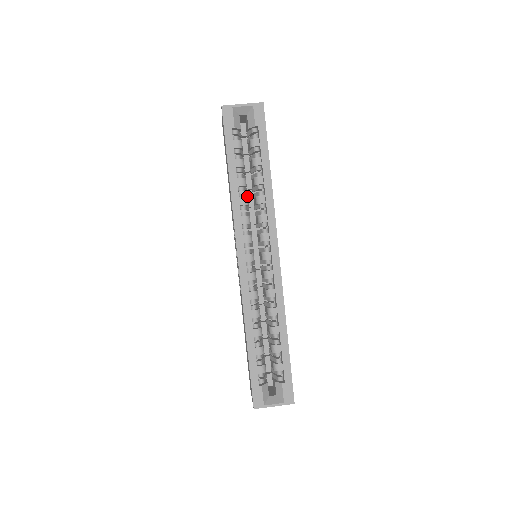
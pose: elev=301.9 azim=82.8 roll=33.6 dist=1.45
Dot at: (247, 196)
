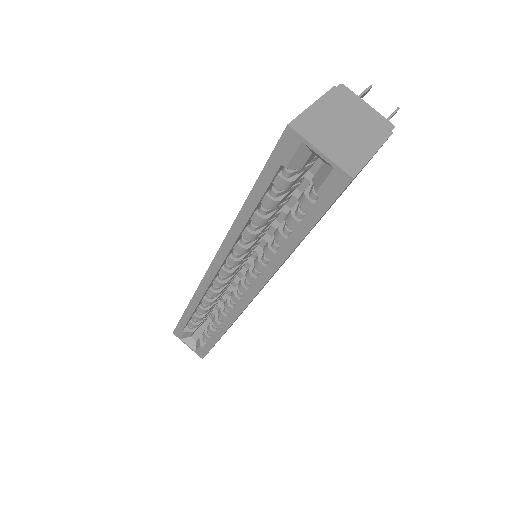
Dot at: (271, 221)
